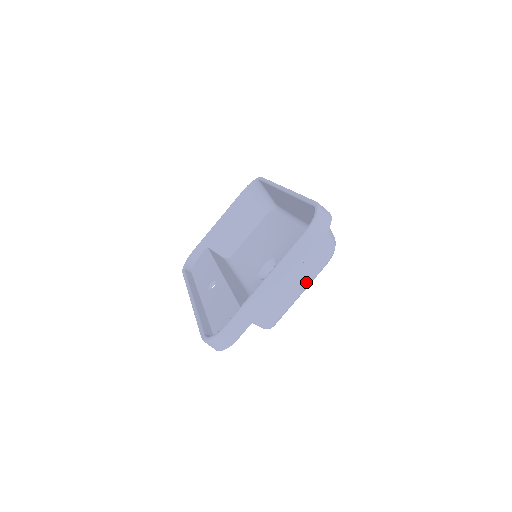
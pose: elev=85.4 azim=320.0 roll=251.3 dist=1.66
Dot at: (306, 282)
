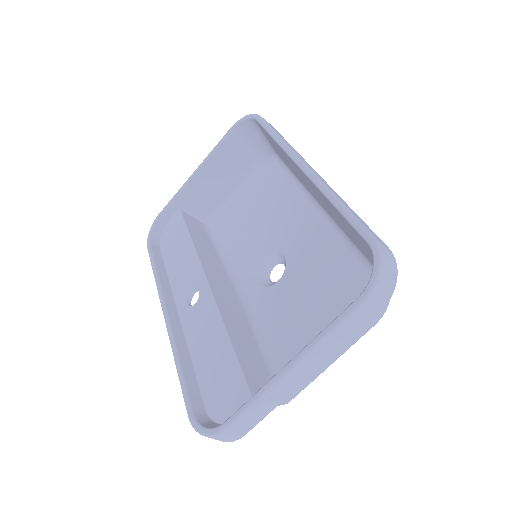
Dot at: (344, 350)
